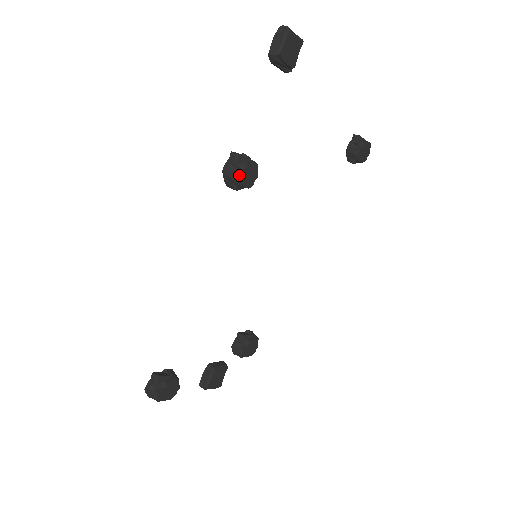
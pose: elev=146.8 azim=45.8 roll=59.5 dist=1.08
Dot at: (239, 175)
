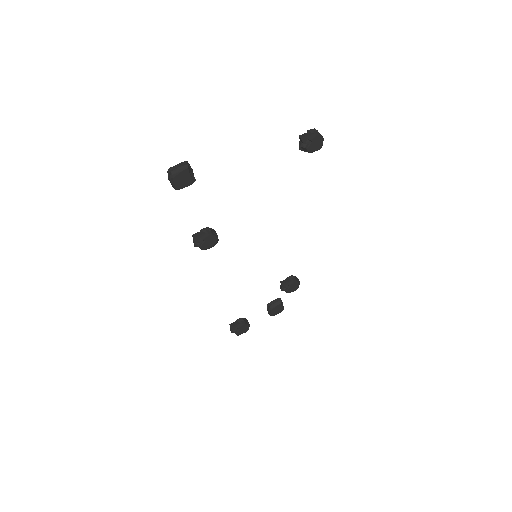
Dot at: (202, 247)
